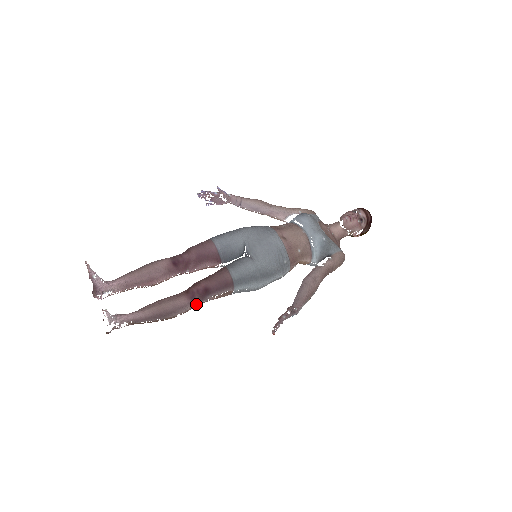
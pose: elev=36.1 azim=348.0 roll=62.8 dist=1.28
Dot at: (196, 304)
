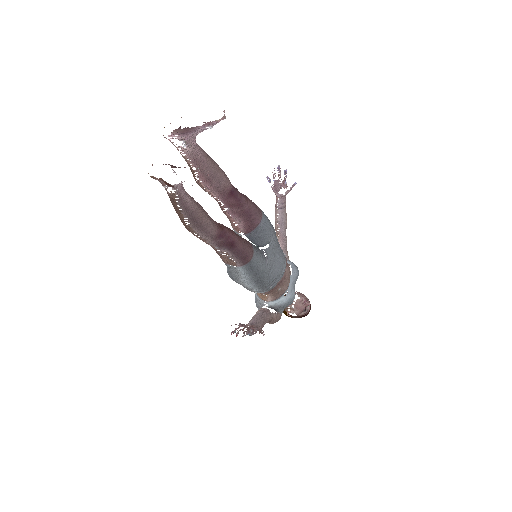
Dot at: (212, 242)
